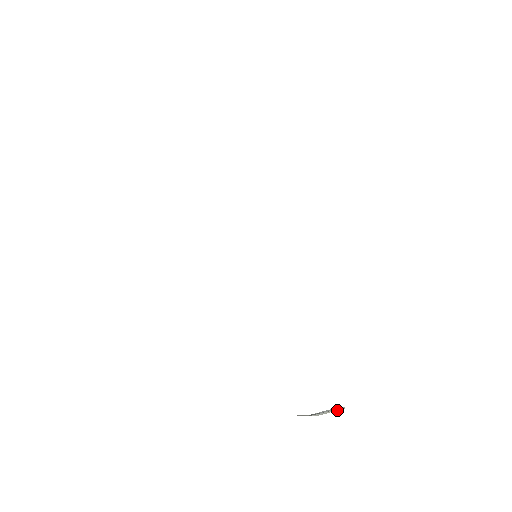
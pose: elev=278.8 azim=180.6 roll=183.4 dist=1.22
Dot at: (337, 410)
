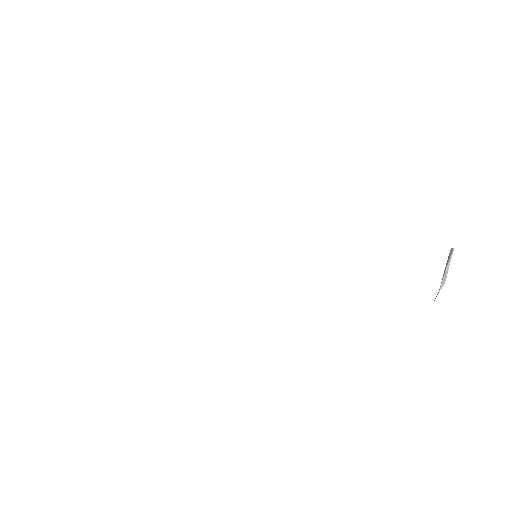
Dot at: (451, 258)
